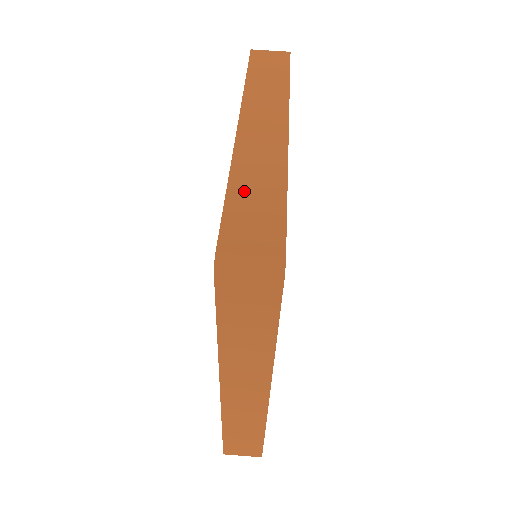
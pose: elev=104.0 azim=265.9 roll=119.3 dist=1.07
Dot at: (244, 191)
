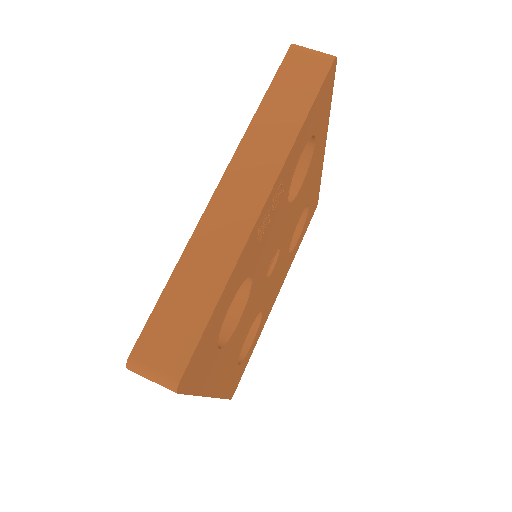
Dot at: occluded
